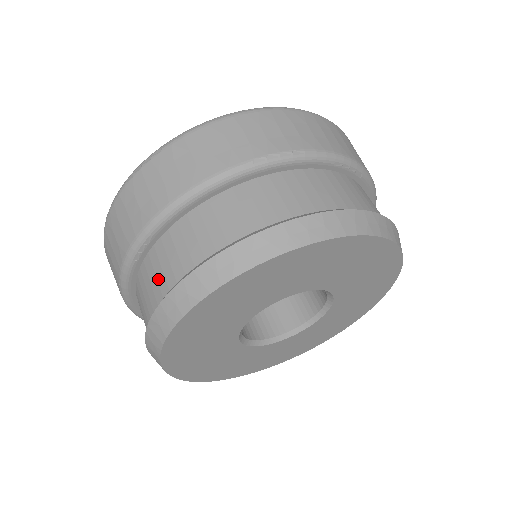
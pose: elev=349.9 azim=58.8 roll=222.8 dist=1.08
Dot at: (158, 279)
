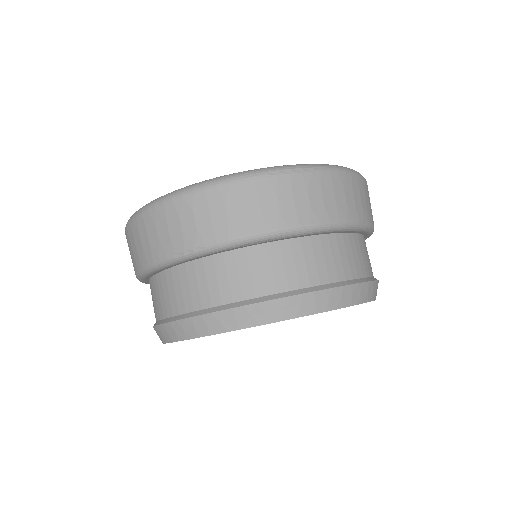
Dot at: (265, 276)
